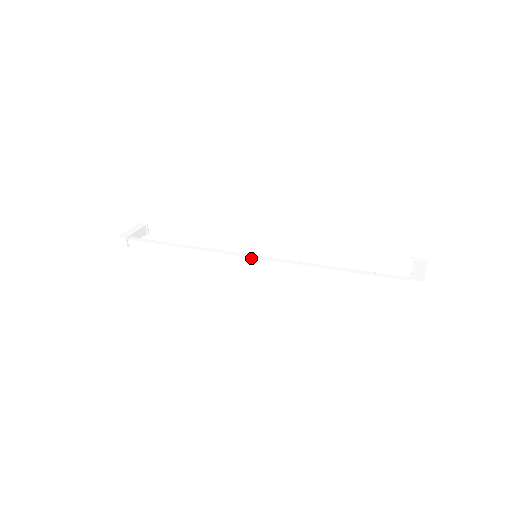
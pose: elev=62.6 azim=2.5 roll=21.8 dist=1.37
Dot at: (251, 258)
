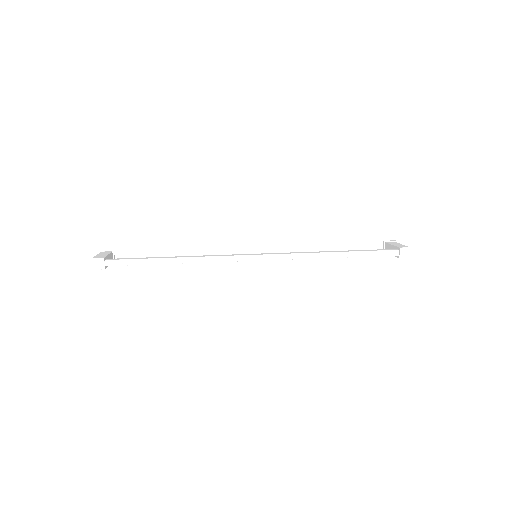
Dot at: (256, 255)
